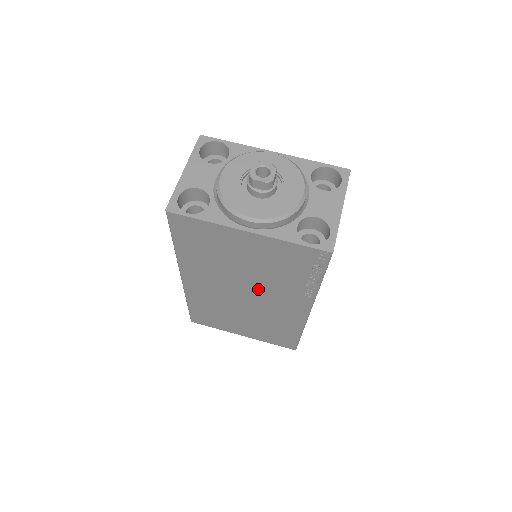
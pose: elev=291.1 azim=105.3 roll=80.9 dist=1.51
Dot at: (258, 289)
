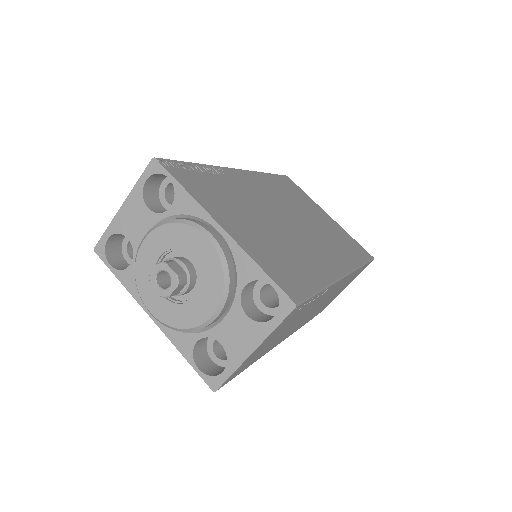
Dot at: occluded
